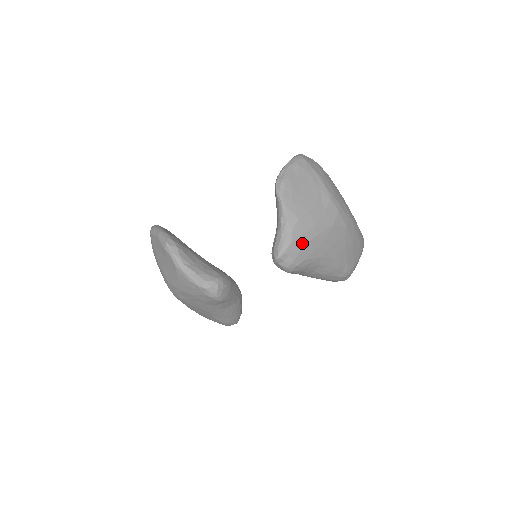
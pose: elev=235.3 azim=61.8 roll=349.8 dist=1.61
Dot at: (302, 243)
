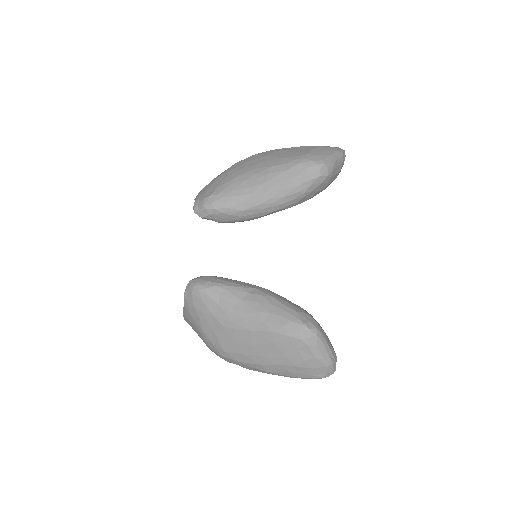
Dot at: (207, 188)
